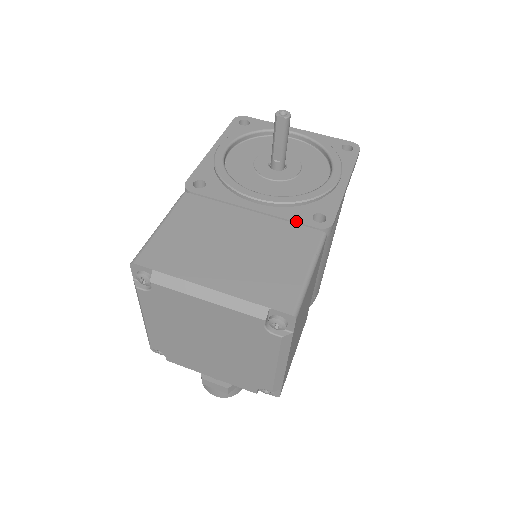
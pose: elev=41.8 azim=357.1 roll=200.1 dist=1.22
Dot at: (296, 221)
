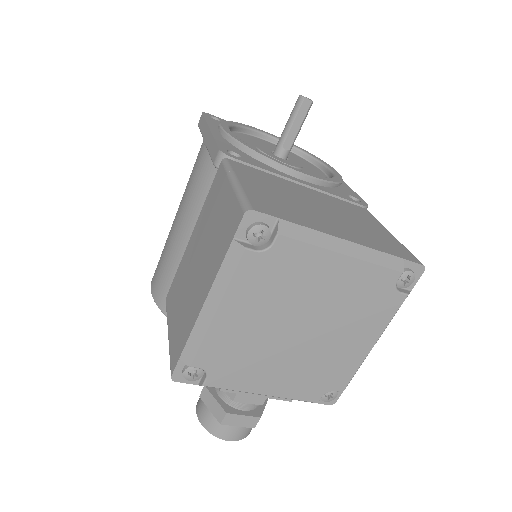
Dot at: (343, 197)
